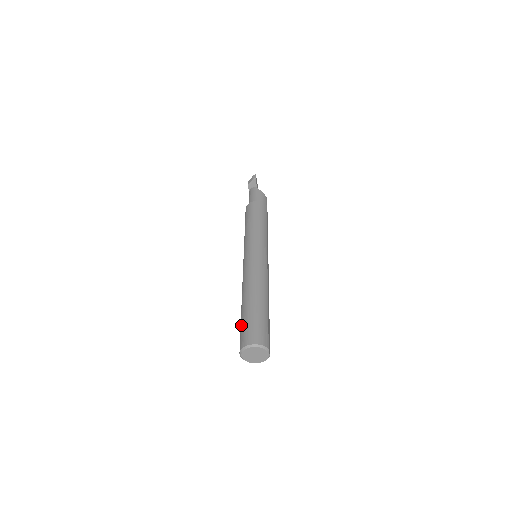
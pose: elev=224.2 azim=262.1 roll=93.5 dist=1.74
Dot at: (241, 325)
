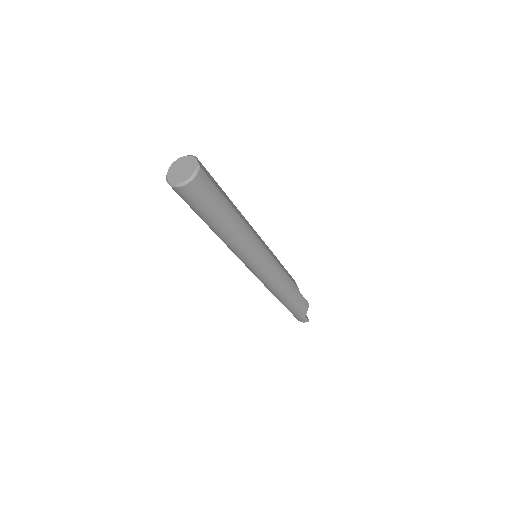
Dot at: occluded
